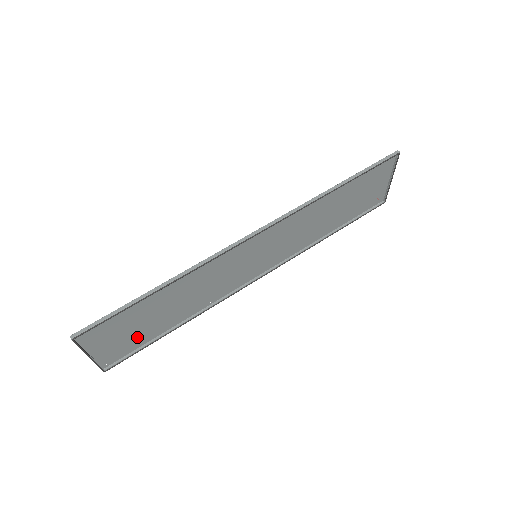
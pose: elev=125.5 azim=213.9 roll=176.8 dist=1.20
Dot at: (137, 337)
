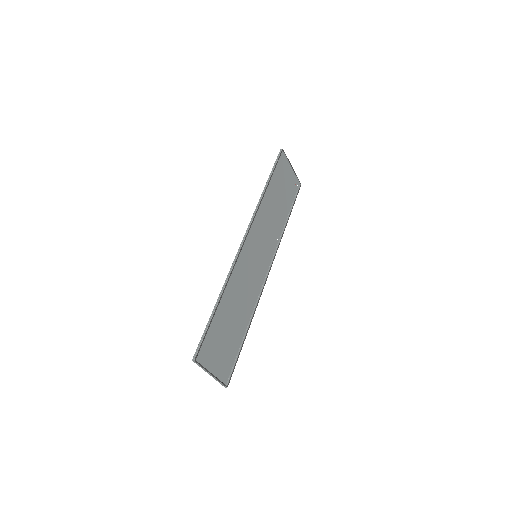
Dot at: (229, 350)
